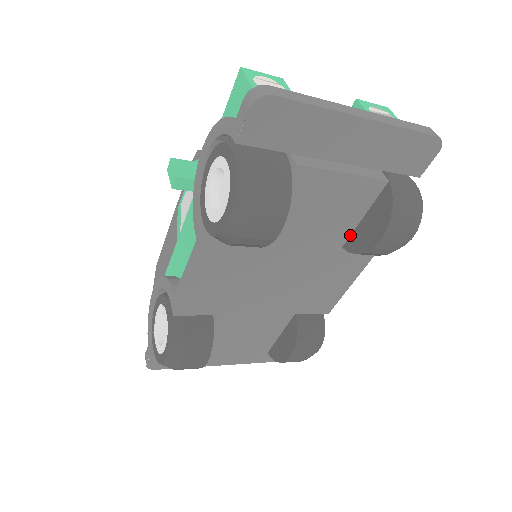
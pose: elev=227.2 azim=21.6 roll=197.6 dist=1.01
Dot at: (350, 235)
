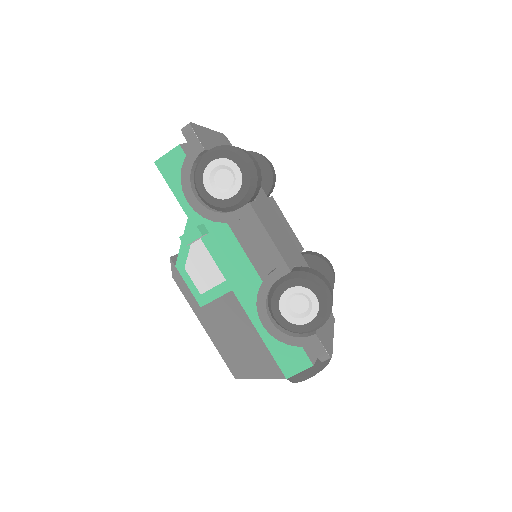
Dot at: occluded
